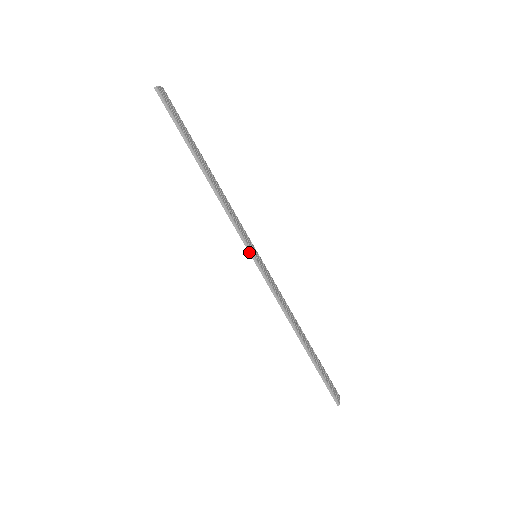
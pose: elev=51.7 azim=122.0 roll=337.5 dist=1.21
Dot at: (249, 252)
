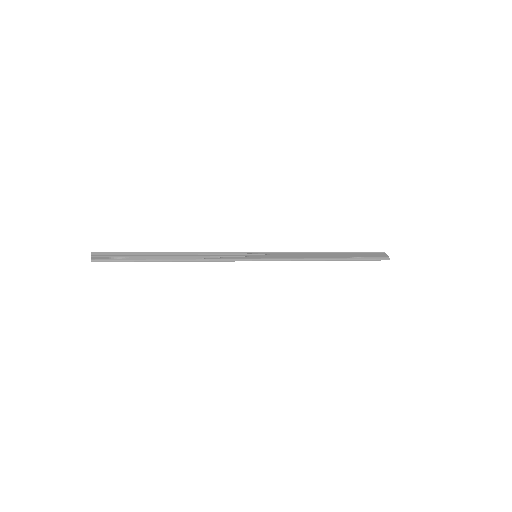
Dot at: occluded
